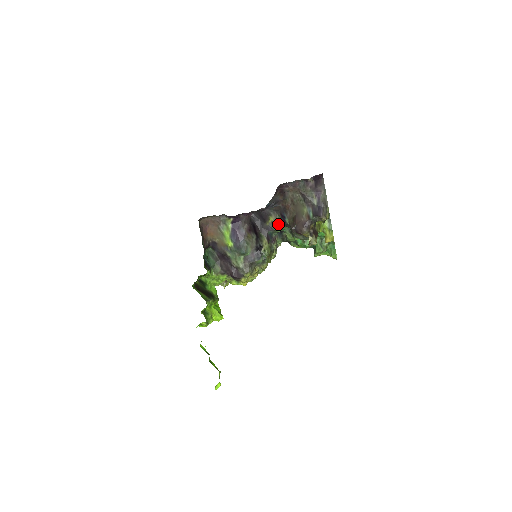
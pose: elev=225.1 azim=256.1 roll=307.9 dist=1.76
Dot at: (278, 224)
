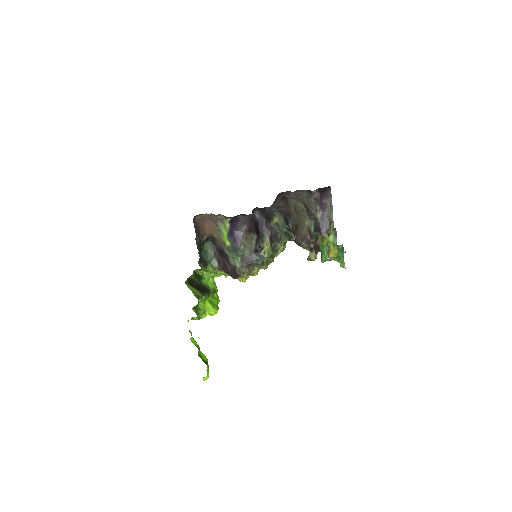
Dot at: (281, 227)
